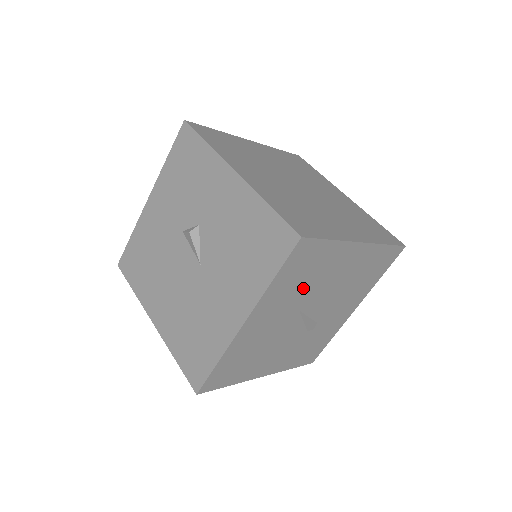
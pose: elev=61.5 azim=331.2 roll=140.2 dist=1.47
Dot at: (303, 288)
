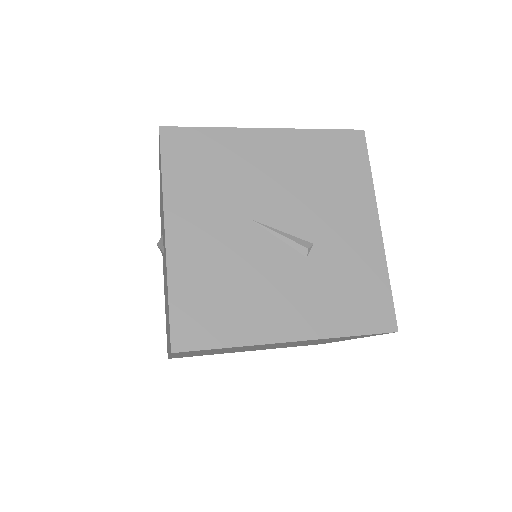
Dot at: (224, 187)
